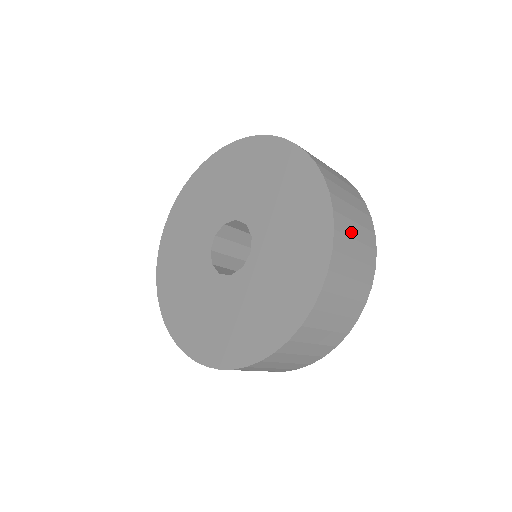
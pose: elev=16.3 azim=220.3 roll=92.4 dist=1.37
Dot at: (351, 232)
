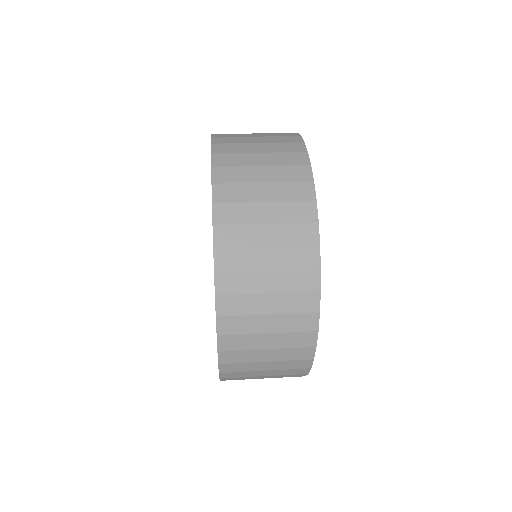
Dot at: (252, 378)
